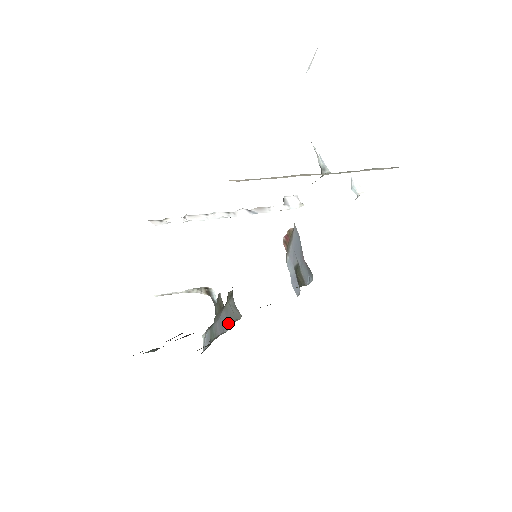
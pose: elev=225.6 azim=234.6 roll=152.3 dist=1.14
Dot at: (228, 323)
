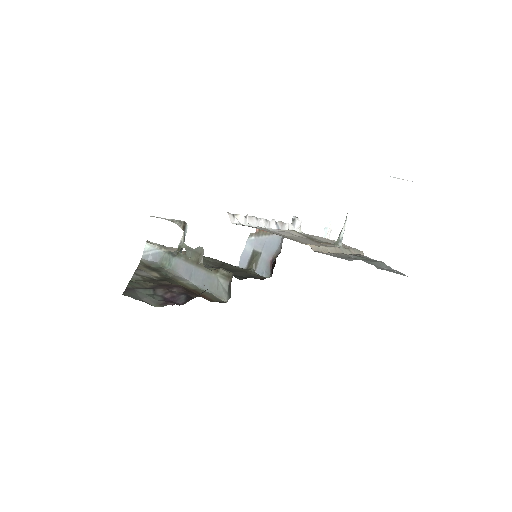
Dot at: (202, 283)
